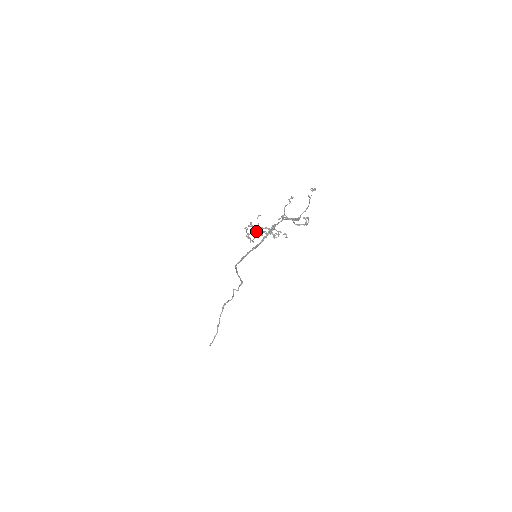
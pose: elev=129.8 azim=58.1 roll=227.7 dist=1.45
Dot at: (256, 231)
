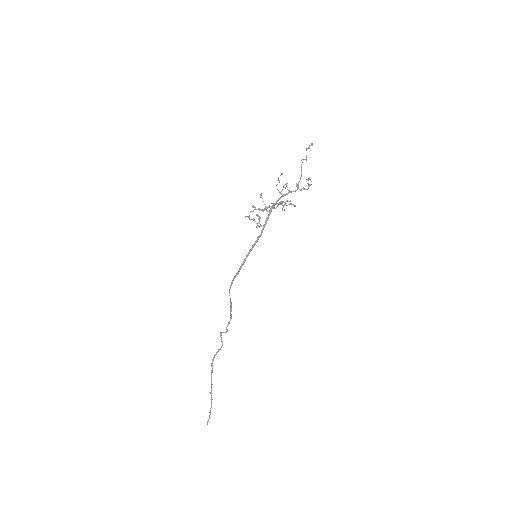
Dot at: (264, 208)
